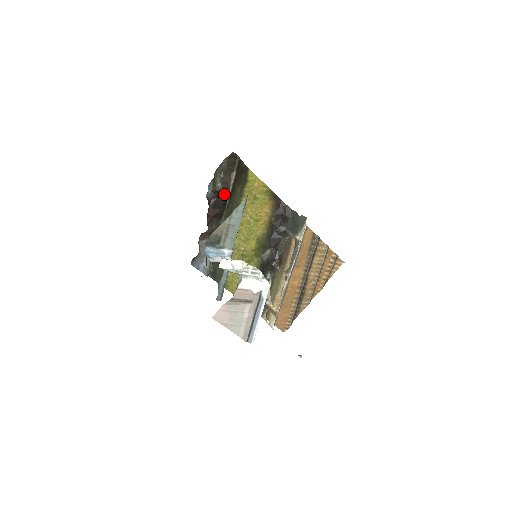
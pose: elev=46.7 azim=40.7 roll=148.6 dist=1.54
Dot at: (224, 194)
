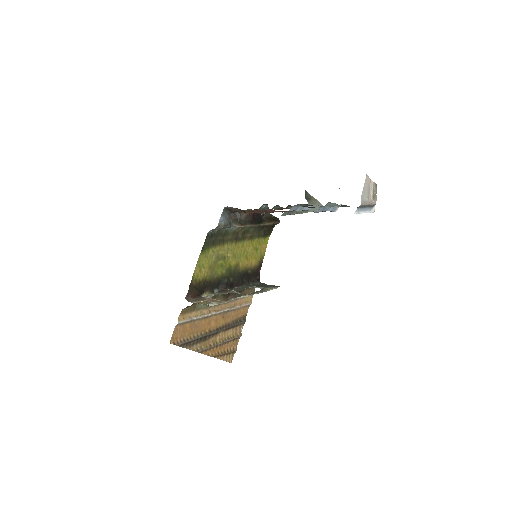
Dot at: occluded
